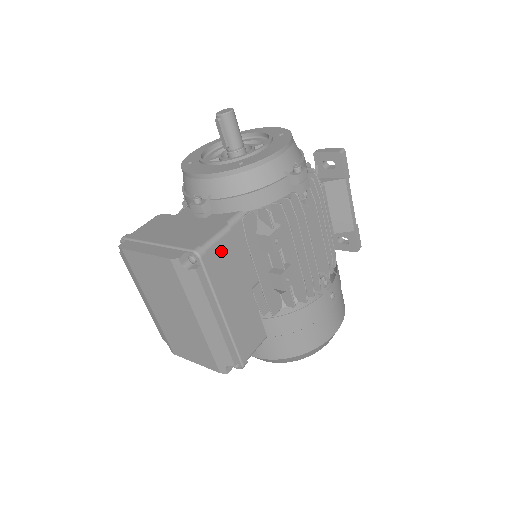
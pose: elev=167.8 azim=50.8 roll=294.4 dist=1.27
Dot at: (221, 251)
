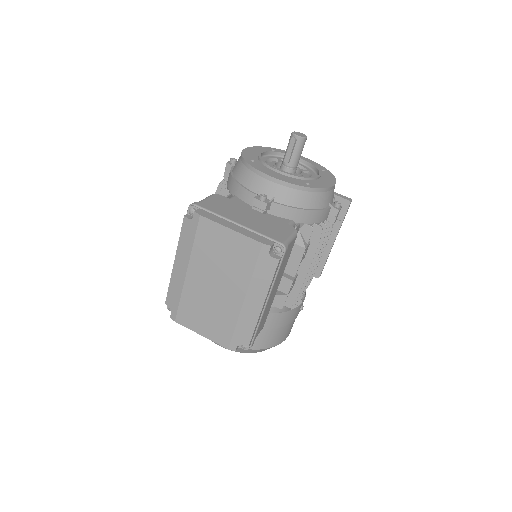
Dot at: (288, 250)
